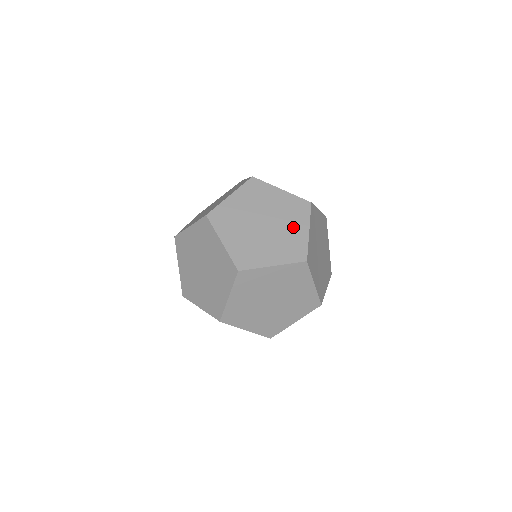
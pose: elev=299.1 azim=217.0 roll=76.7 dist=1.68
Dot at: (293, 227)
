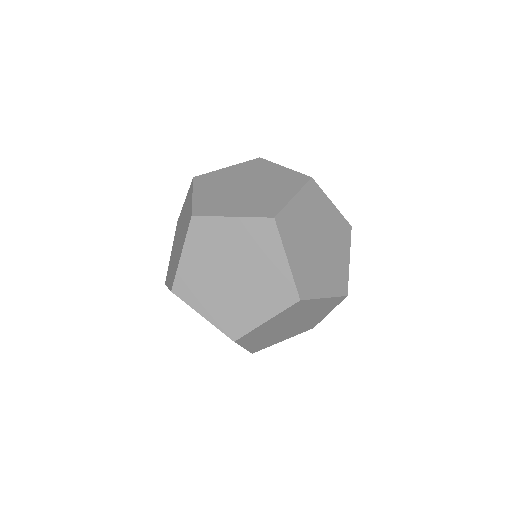
Dot at: (270, 173)
